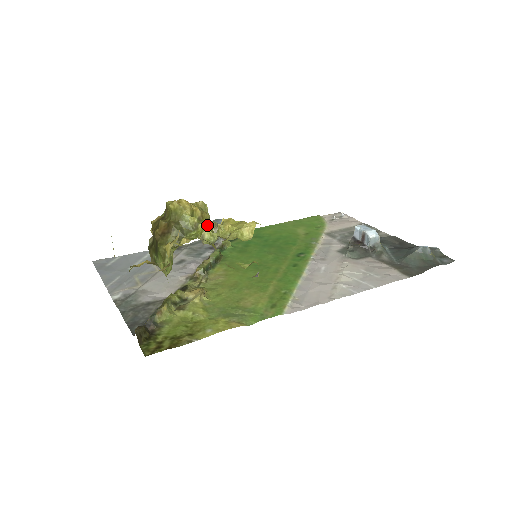
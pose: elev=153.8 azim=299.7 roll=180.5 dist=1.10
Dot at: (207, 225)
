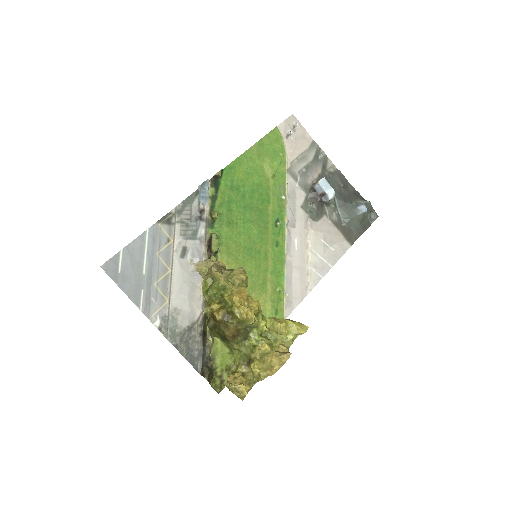
Dot at: (262, 319)
